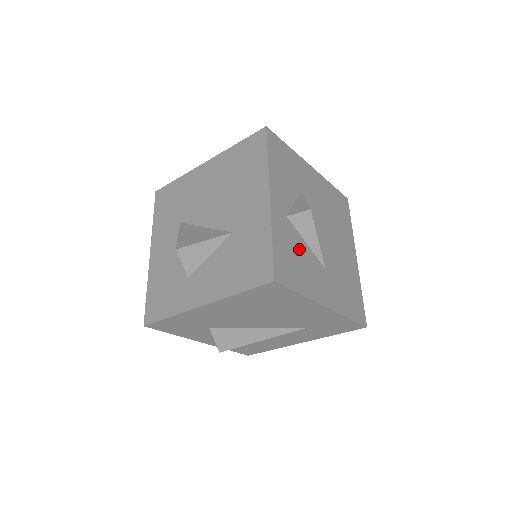
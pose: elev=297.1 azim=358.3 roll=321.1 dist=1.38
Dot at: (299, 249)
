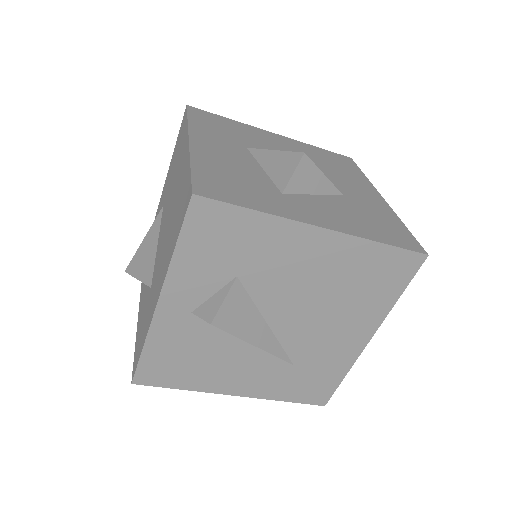
Dot at: occluded
